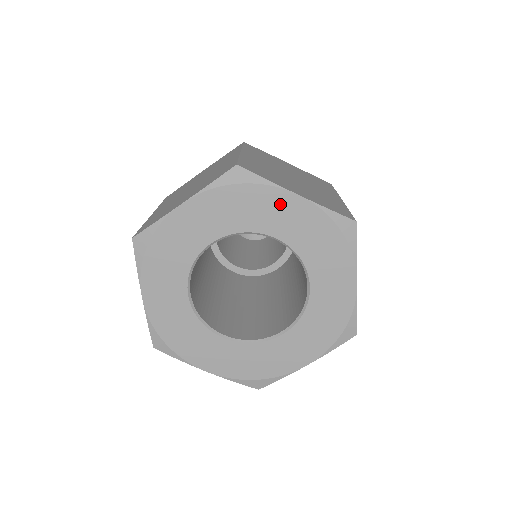
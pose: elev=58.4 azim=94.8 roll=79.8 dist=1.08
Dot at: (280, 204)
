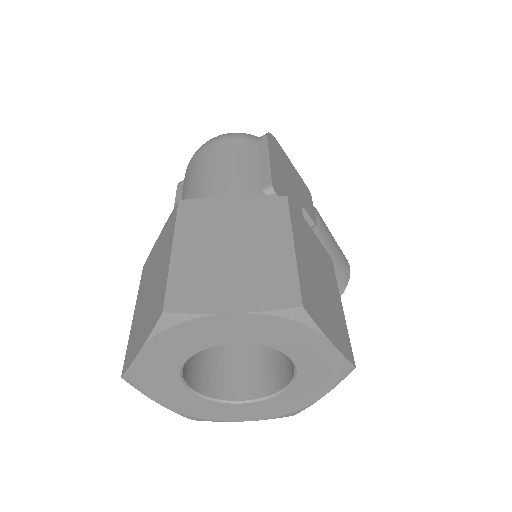
Dot at: (222, 324)
